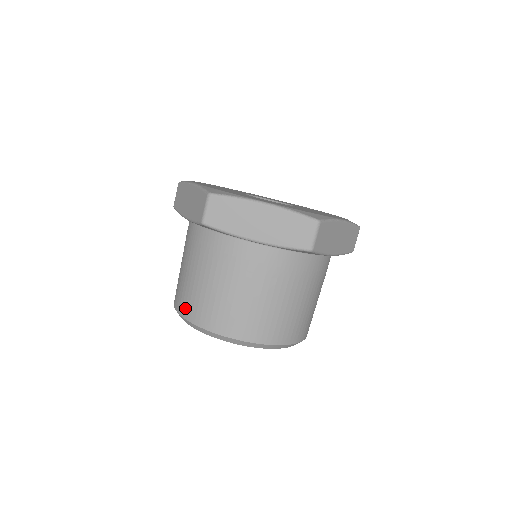
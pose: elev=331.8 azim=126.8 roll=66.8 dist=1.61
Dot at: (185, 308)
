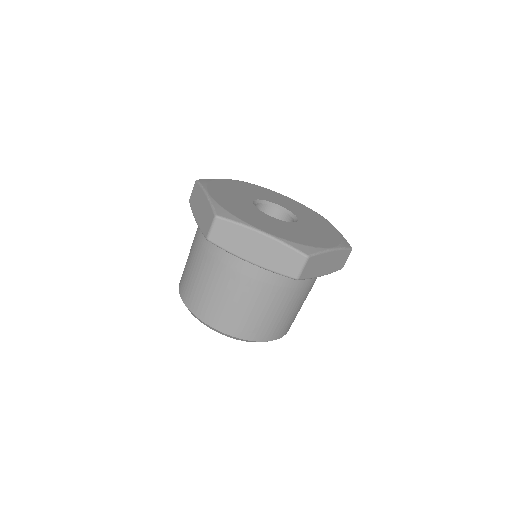
Dot at: (186, 296)
